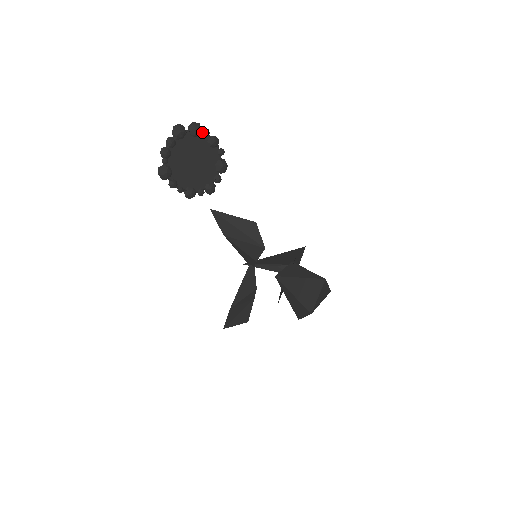
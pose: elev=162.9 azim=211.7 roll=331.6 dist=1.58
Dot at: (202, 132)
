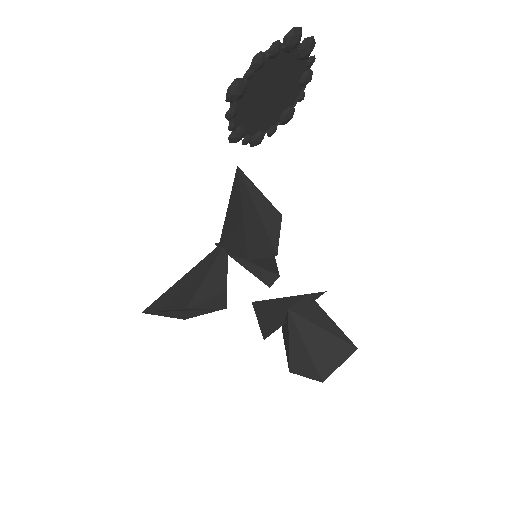
Dot at: (309, 58)
